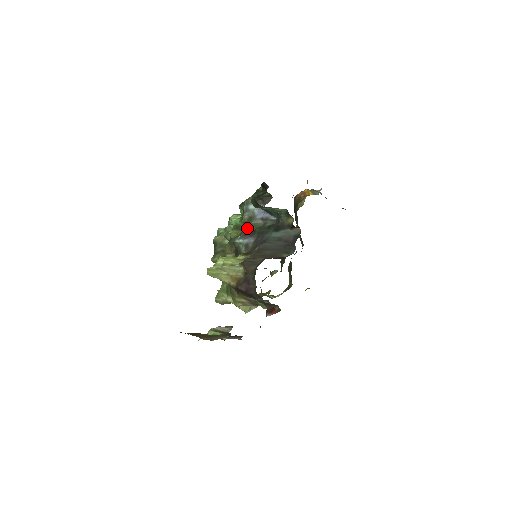
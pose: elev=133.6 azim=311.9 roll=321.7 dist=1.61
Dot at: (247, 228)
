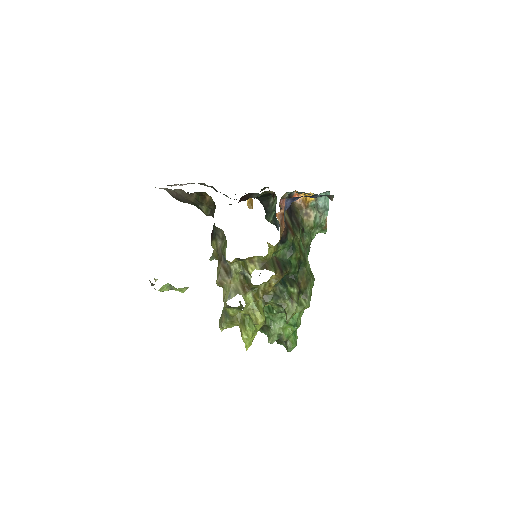
Dot at: occluded
